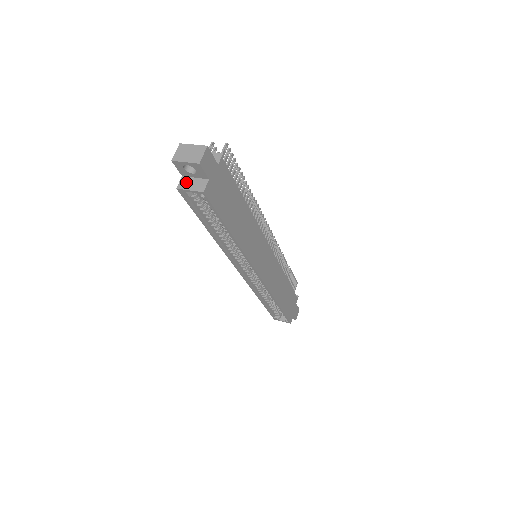
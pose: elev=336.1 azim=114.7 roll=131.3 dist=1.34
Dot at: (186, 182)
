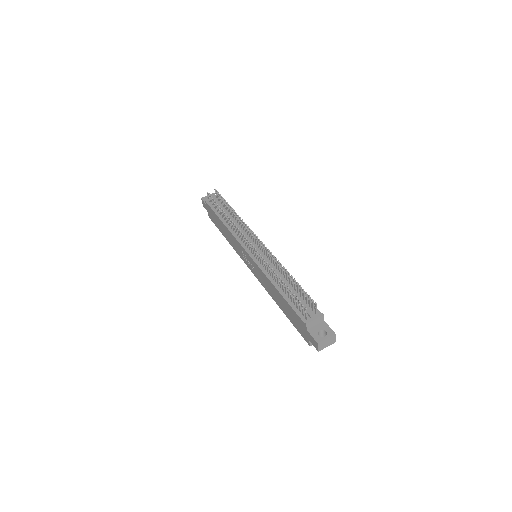
Dot at: occluded
